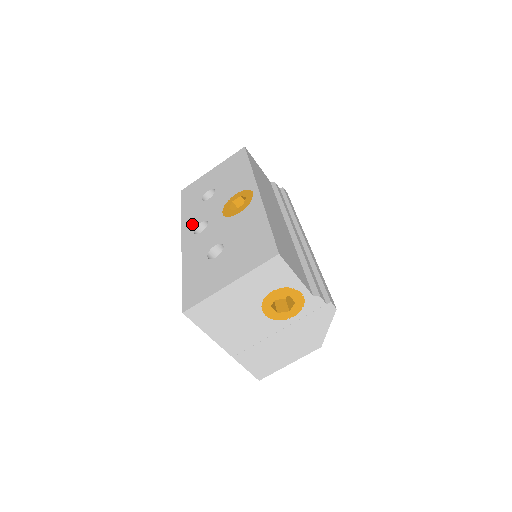
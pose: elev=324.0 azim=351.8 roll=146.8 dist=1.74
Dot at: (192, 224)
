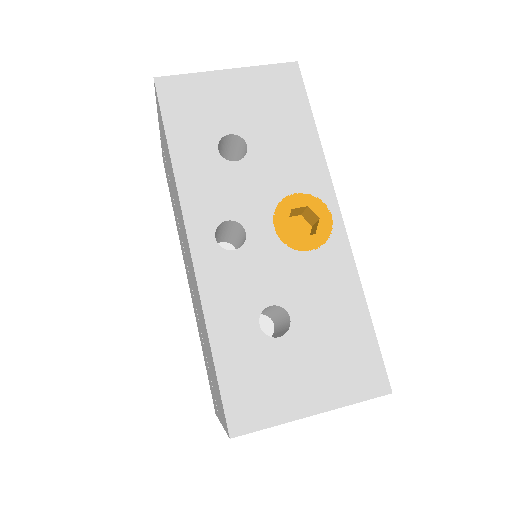
Dot at: (208, 212)
